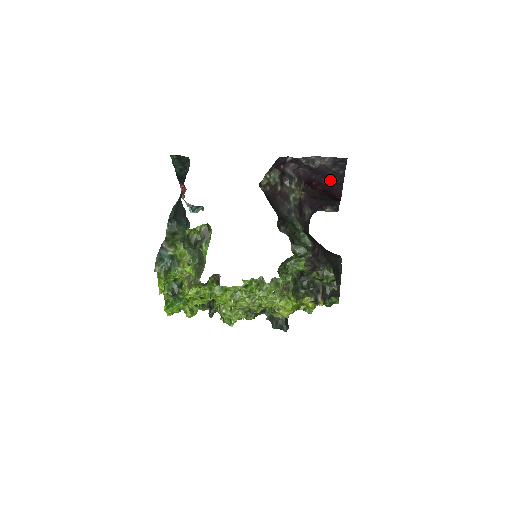
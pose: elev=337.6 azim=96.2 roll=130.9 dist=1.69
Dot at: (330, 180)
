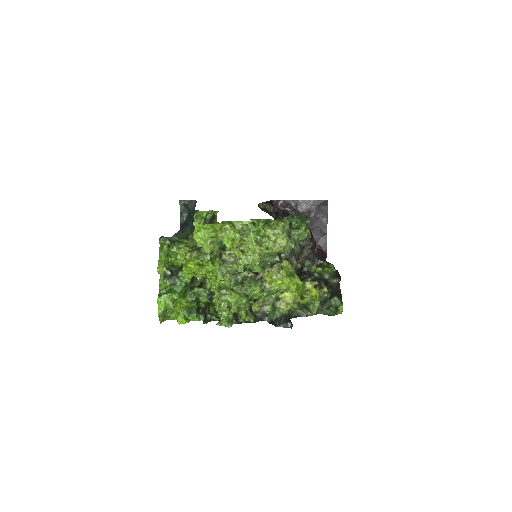
Dot at: (315, 230)
